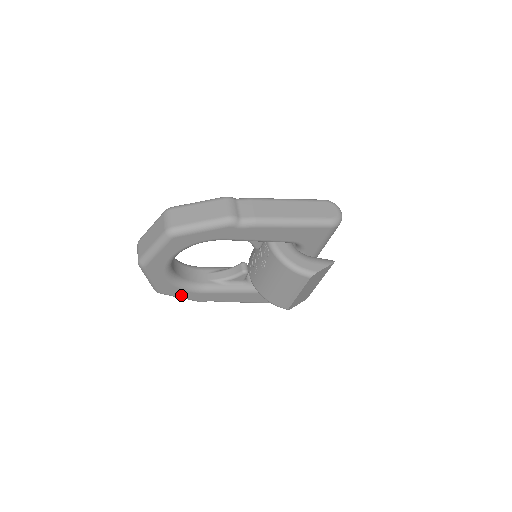
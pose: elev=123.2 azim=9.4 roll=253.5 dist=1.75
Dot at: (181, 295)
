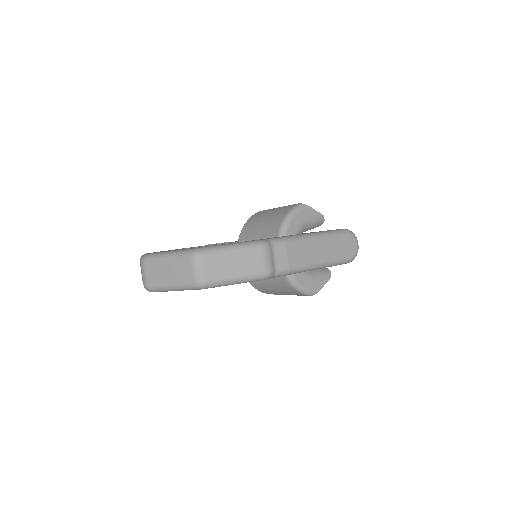
Dot at: occluded
